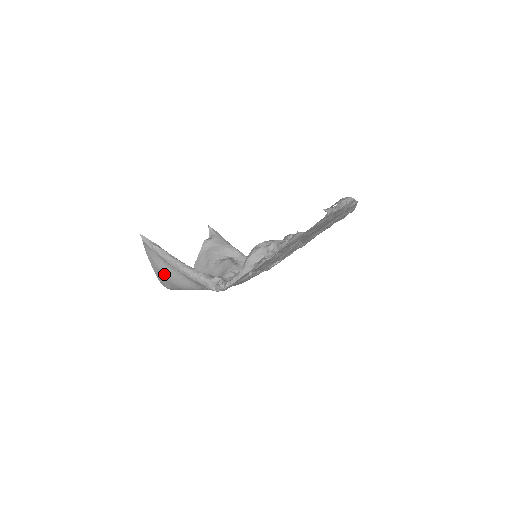
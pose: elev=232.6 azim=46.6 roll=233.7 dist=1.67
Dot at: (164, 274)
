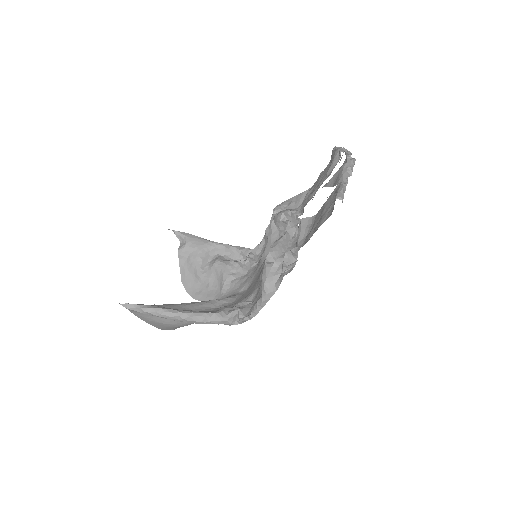
Dot at: (166, 324)
